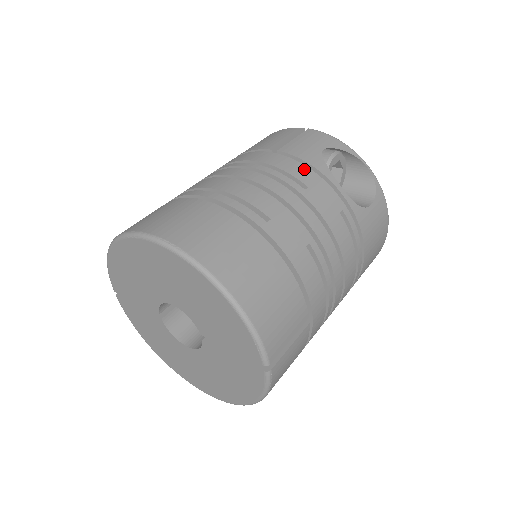
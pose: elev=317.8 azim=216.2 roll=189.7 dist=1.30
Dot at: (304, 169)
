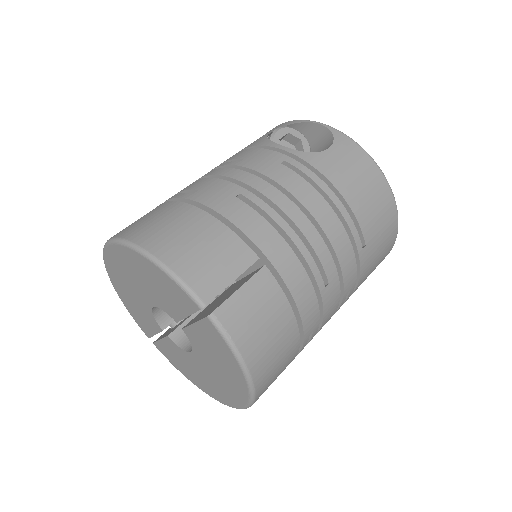
Dot at: (245, 151)
